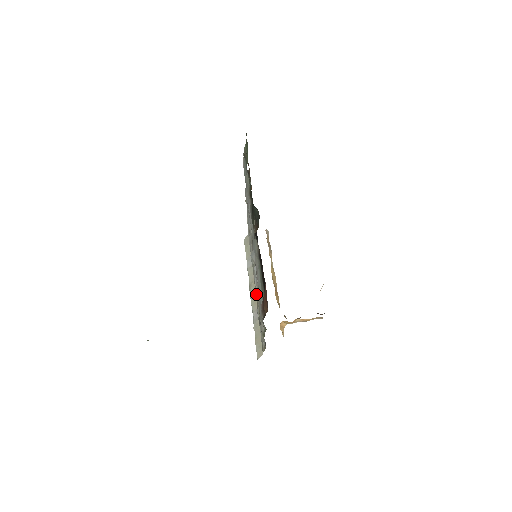
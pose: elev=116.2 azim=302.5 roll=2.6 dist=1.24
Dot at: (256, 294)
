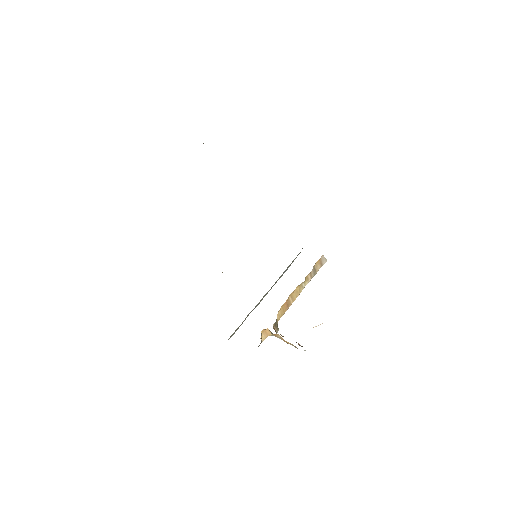
Dot at: occluded
